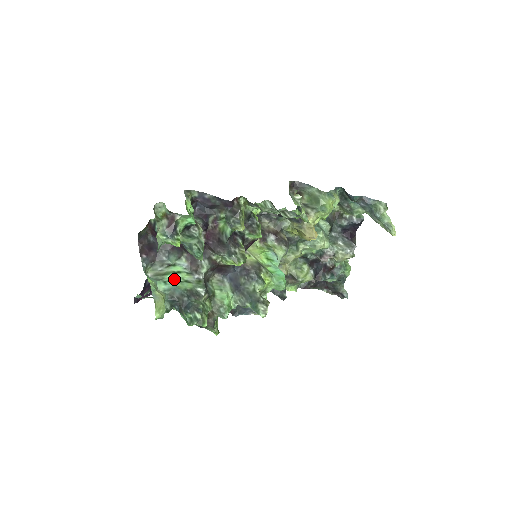
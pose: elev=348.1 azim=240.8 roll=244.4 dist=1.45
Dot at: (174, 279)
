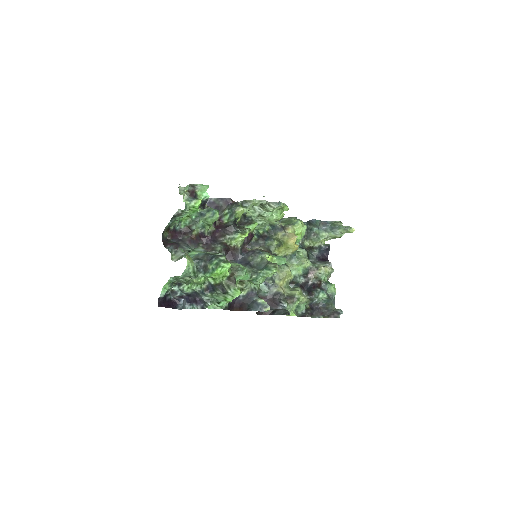
Dot at: occluded
